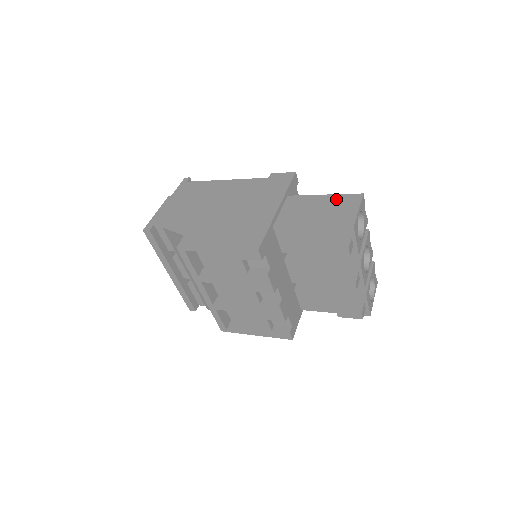
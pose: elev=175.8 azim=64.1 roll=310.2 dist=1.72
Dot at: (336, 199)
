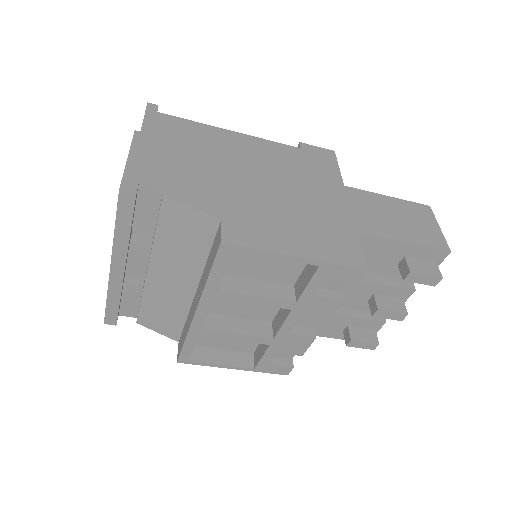
Dot at: (405, 206)
